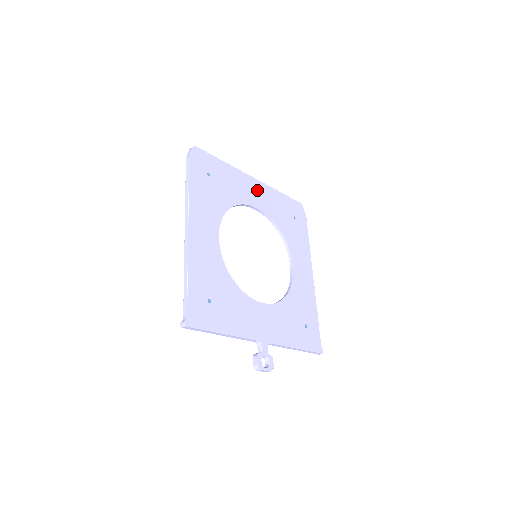
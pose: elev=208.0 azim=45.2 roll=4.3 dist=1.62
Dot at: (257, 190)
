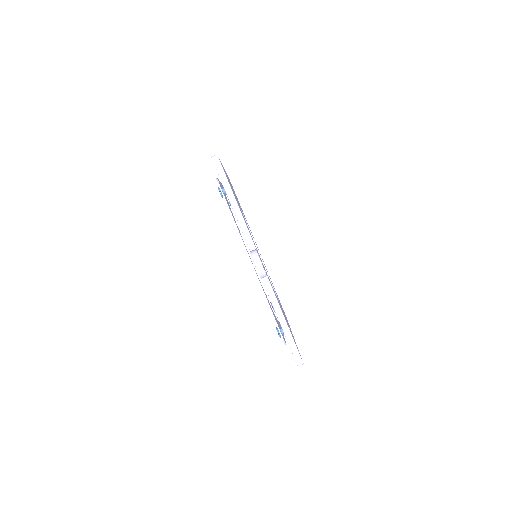
Dot at: occluded
